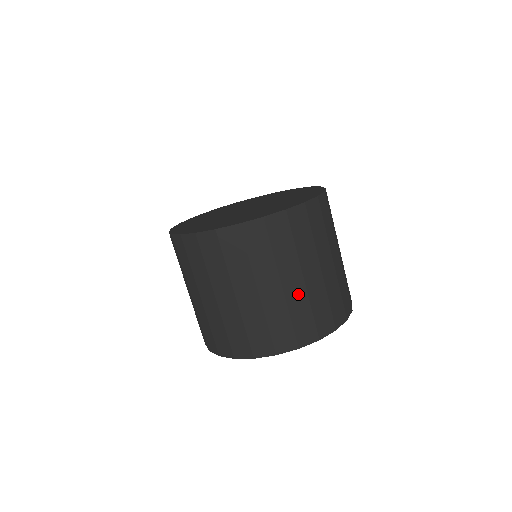
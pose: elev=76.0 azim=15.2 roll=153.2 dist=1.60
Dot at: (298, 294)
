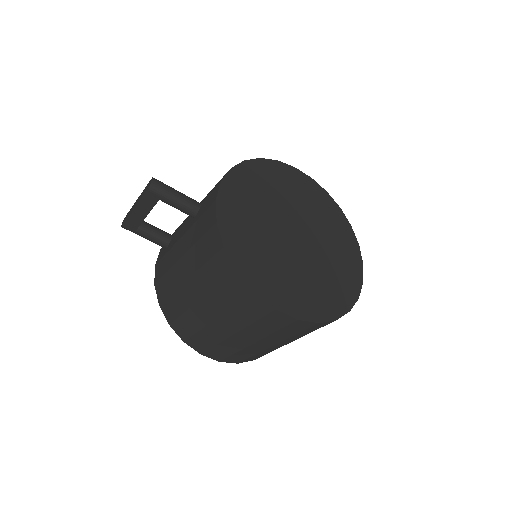
Dot at: occluded
